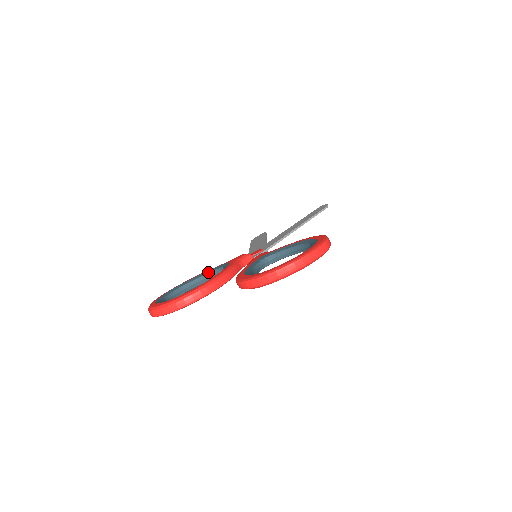
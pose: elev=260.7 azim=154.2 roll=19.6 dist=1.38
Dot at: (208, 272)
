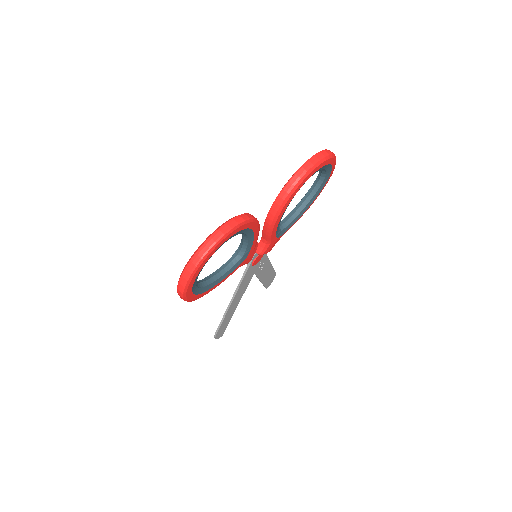
Dot at: occluded
